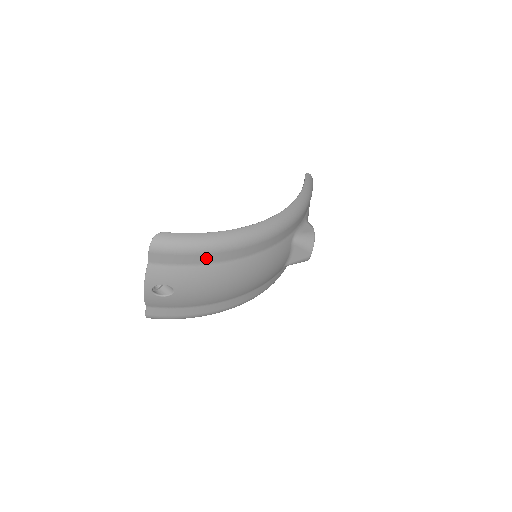
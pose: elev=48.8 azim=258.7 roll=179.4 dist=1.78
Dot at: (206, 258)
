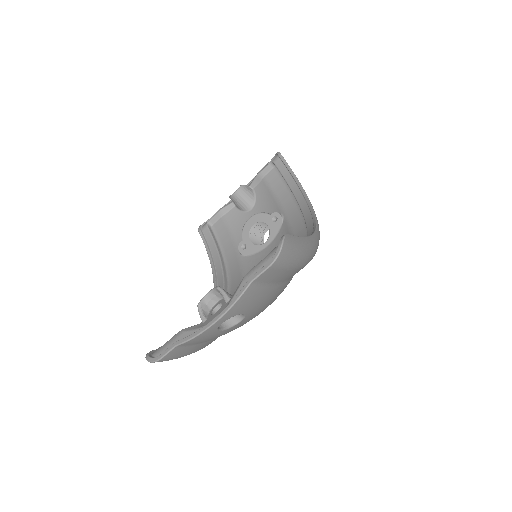
Dot at: (296, 272)
